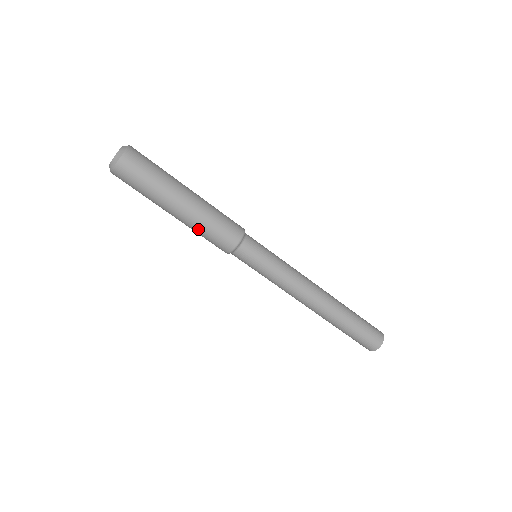
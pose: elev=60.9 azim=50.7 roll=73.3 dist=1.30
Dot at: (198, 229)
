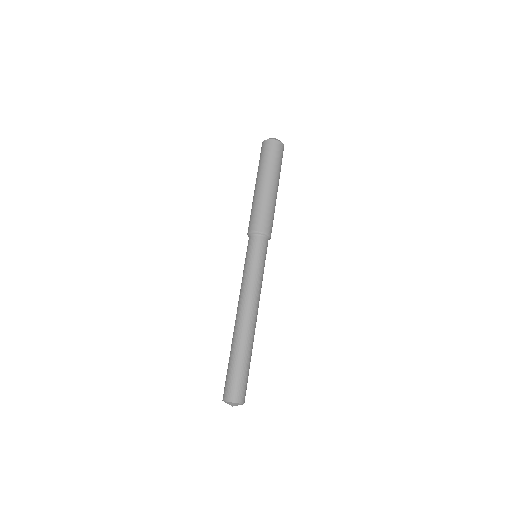
Dot at: (258, 203)
